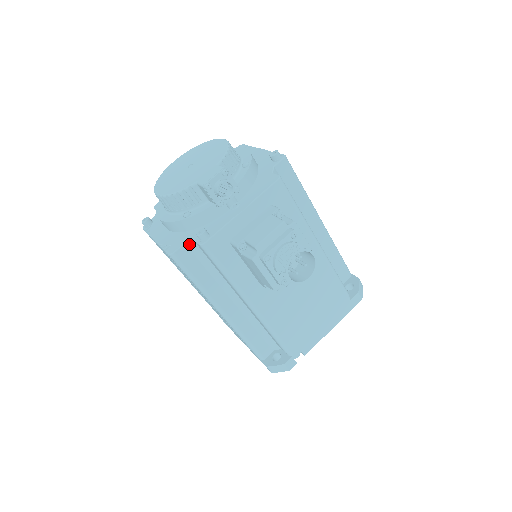
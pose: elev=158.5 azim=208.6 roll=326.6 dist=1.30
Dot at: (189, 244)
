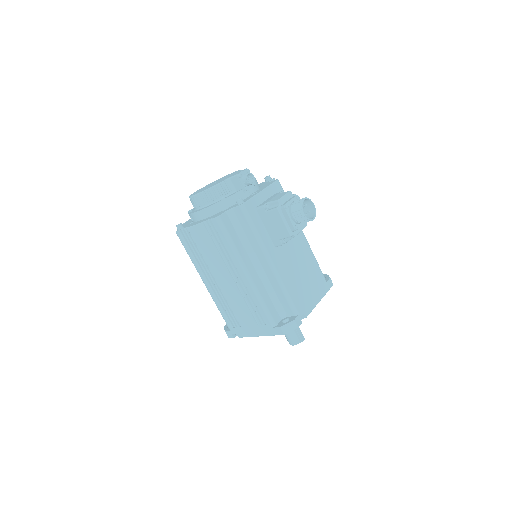
Dot at: (228, 212)
